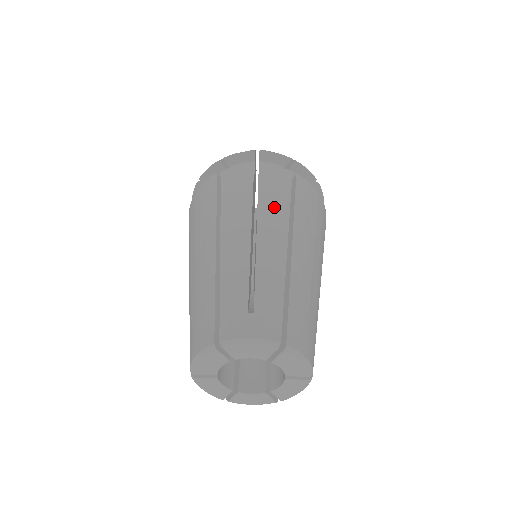
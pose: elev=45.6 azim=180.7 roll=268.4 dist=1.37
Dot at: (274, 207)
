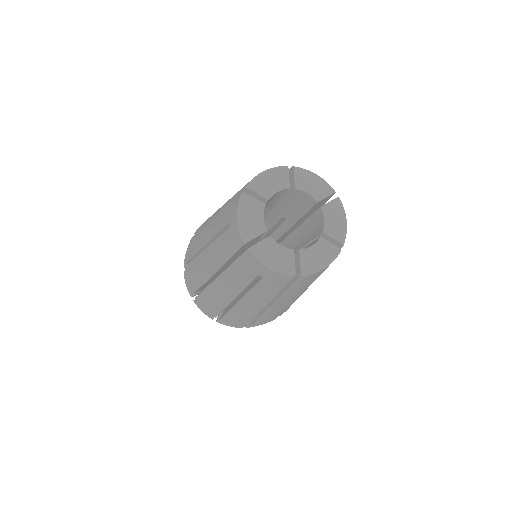
Dot at: occluded
